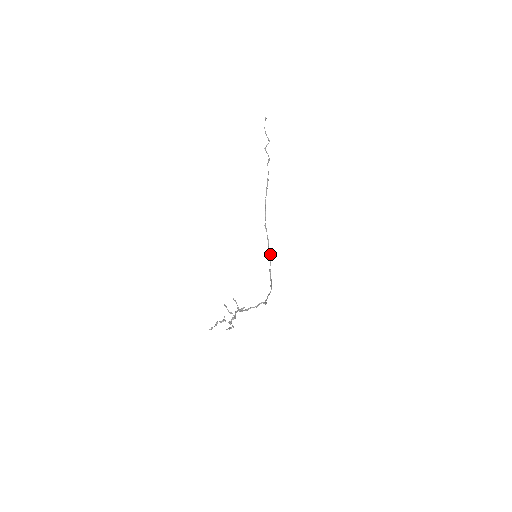
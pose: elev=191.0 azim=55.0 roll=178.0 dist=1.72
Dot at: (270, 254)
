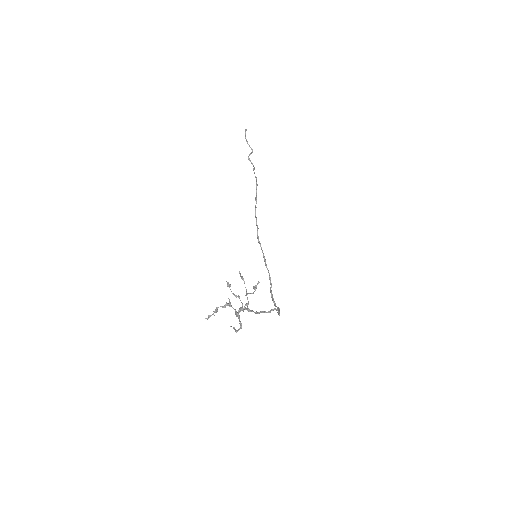
Dot at: (269, 274)
